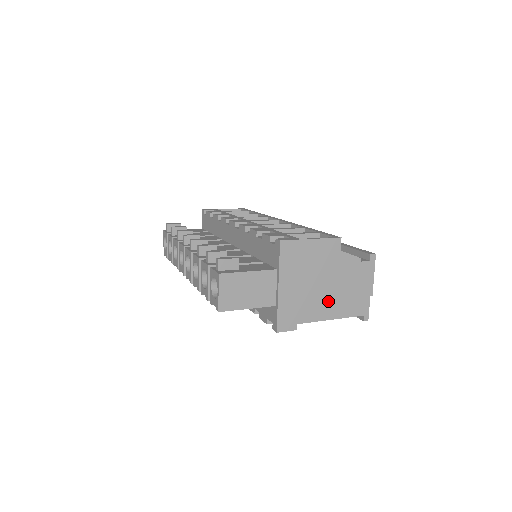
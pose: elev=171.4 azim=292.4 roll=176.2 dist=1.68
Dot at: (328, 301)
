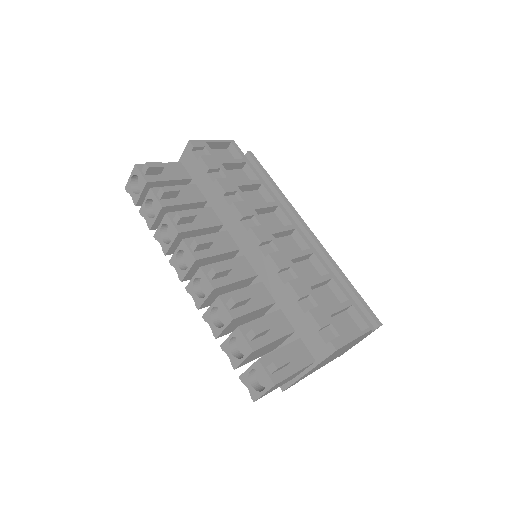
Dot at: occluded
